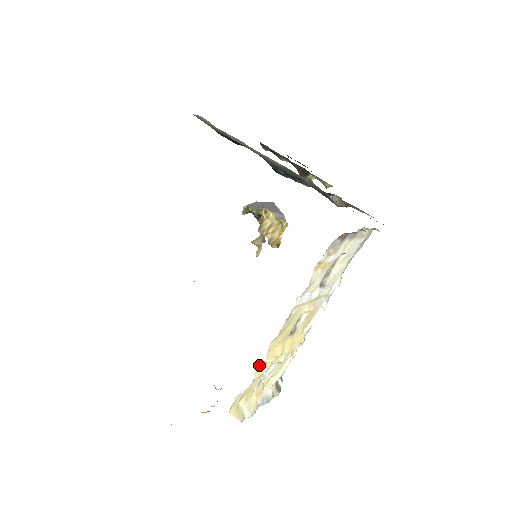
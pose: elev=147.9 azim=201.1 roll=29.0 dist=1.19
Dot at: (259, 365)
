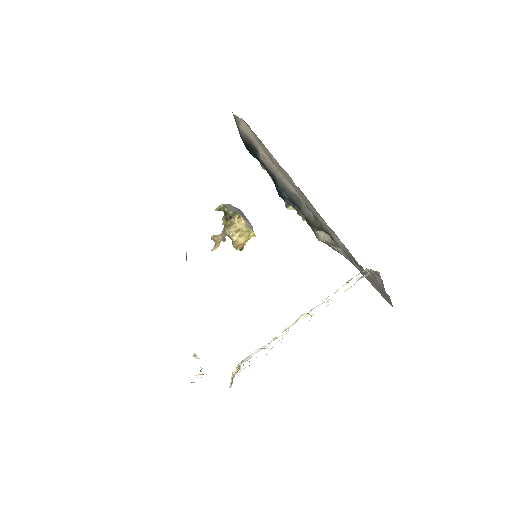
Dot at: occluded
